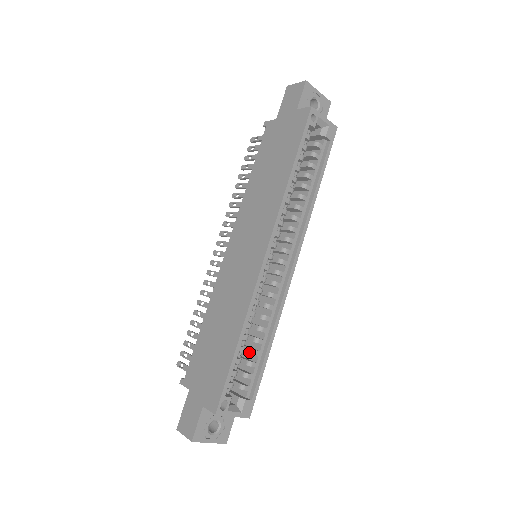
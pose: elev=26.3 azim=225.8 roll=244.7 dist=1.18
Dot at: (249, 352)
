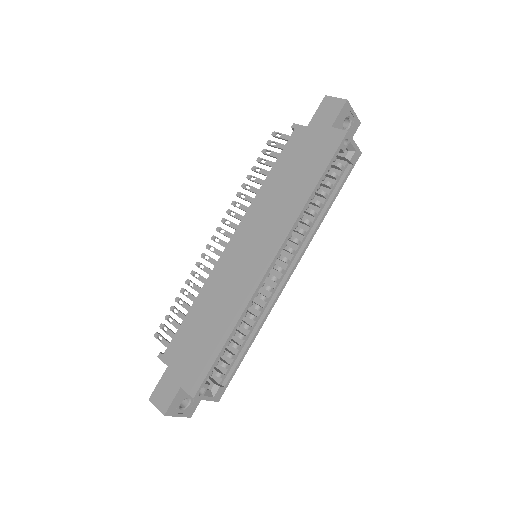
Dot at: (232, 345)
